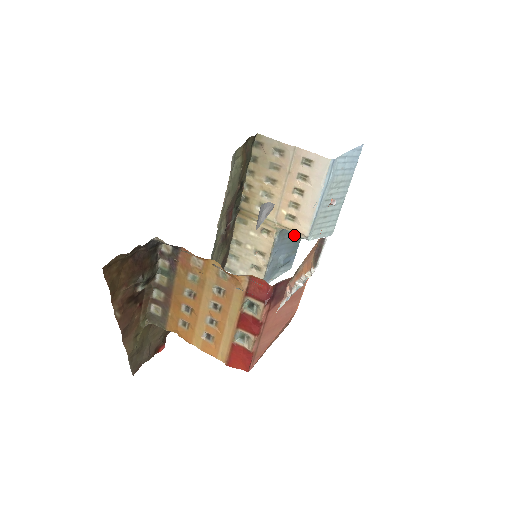
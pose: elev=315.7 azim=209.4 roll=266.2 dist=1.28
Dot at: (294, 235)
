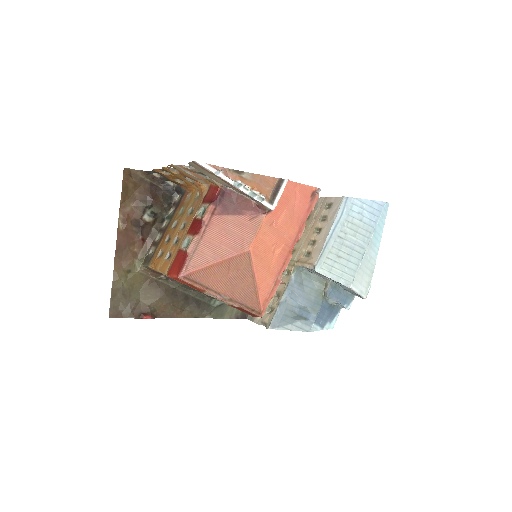
Dot at: (315, 288)
